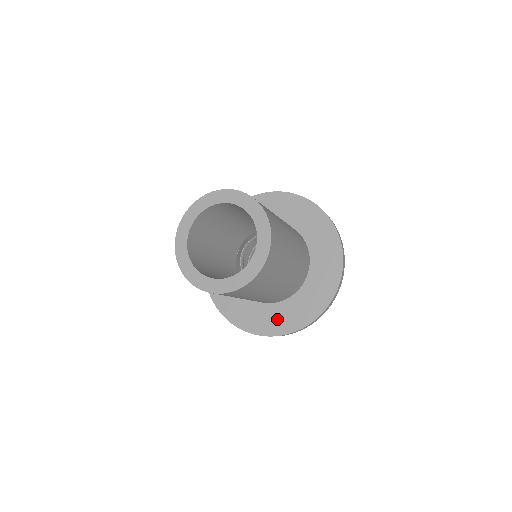
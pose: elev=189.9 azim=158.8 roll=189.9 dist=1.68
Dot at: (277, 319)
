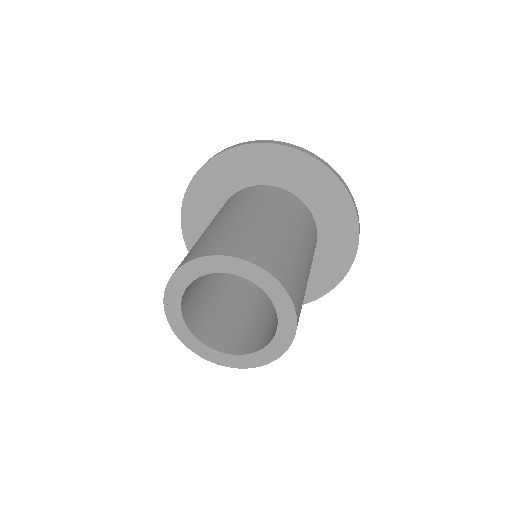
Dot at: (319, 277)
